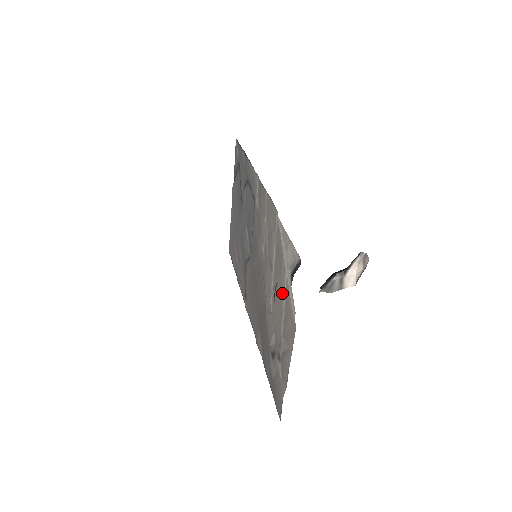
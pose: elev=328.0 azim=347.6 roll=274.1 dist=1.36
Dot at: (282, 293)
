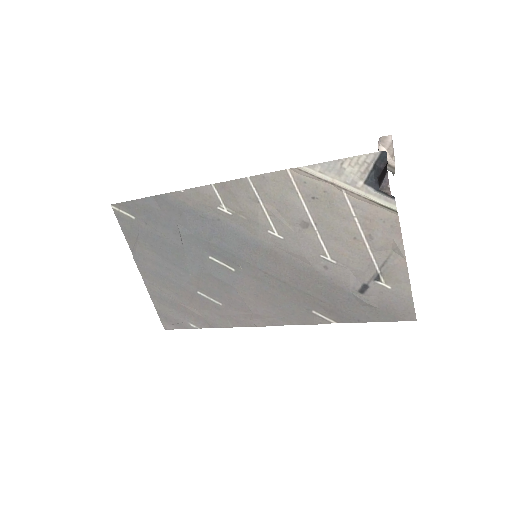
Dot at: (349, 221)
